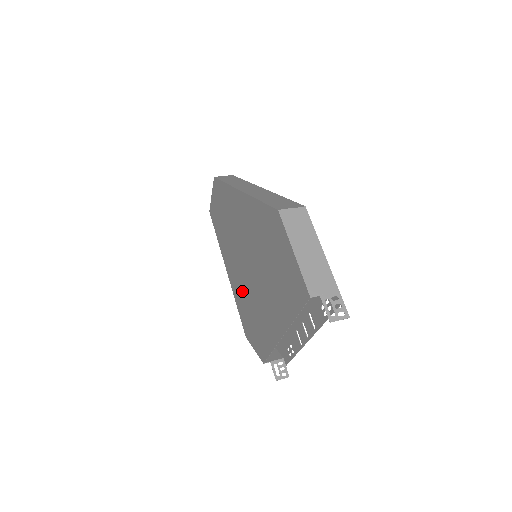
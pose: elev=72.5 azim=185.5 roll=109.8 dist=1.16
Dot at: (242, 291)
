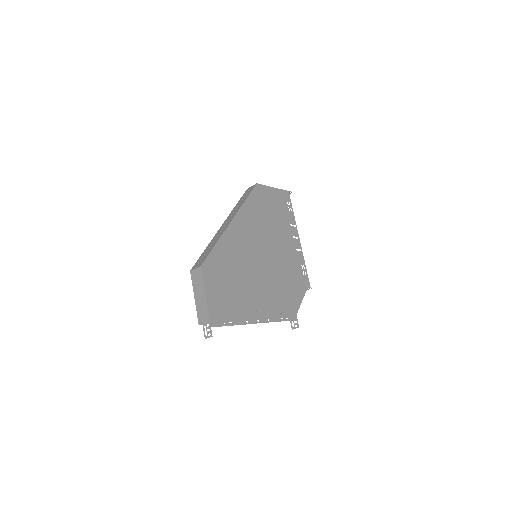
Dot at: occluded
